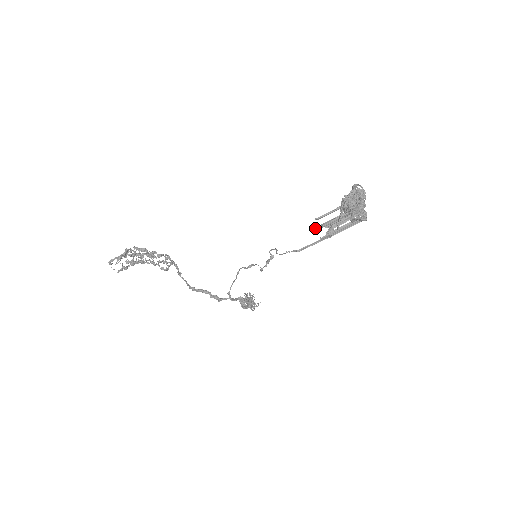
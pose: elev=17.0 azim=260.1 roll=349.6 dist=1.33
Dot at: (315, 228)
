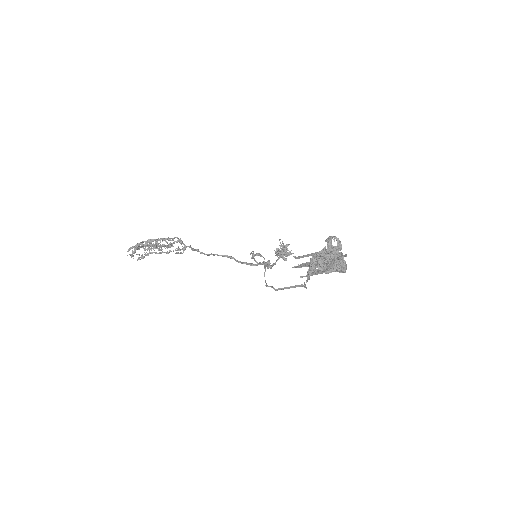
Dot at: (293, 267)
